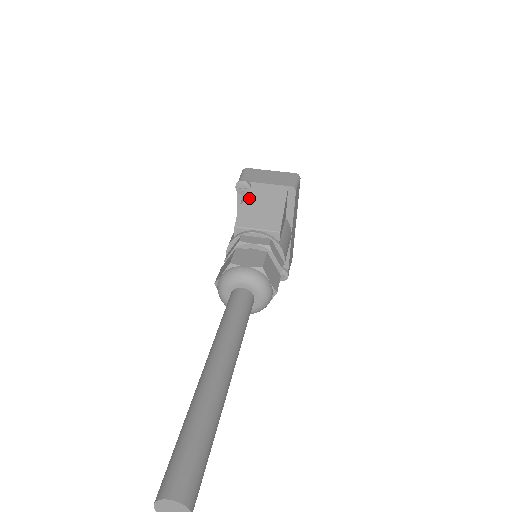
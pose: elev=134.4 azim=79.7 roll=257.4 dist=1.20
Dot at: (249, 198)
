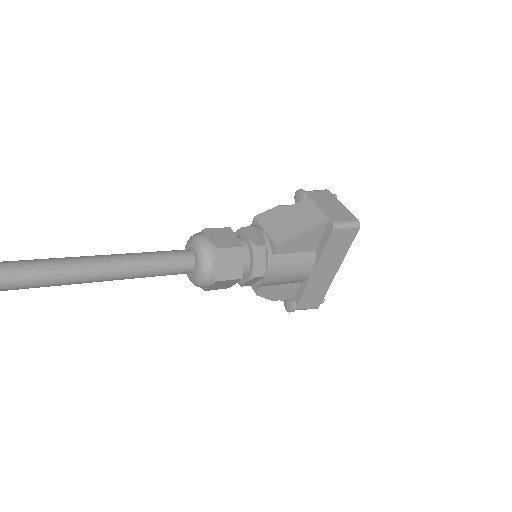
Dot at: (291, 206)
